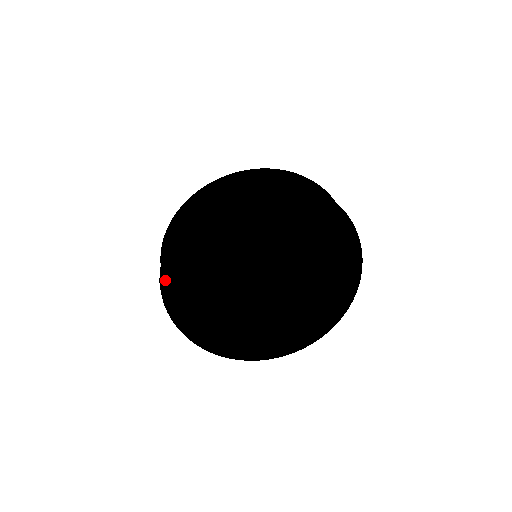
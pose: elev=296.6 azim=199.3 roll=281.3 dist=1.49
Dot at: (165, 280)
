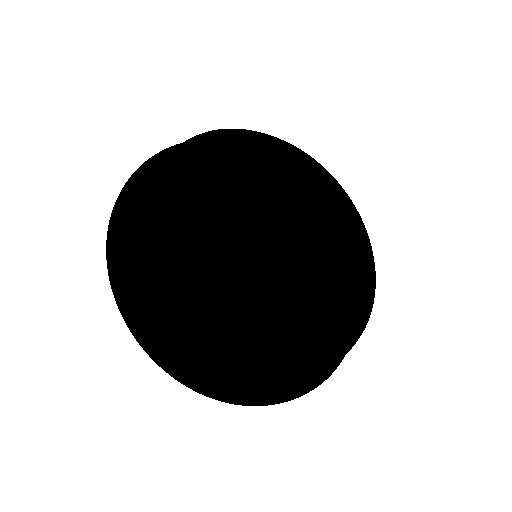
Dot at: (243, 363)
